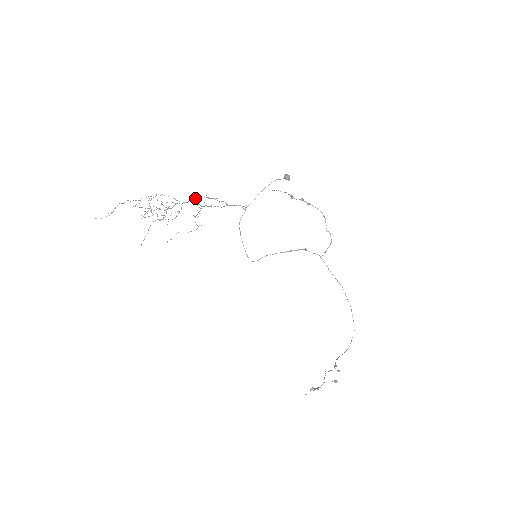
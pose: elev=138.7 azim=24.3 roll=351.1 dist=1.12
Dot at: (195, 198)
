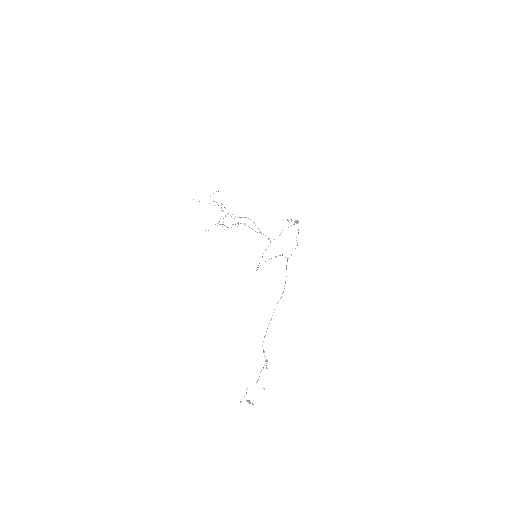
Dot at: (244, 217)
